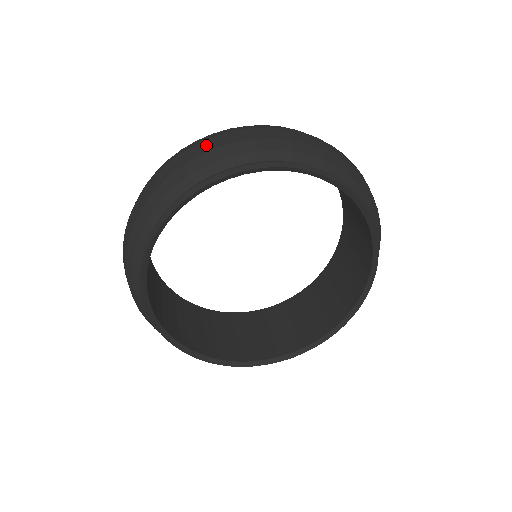
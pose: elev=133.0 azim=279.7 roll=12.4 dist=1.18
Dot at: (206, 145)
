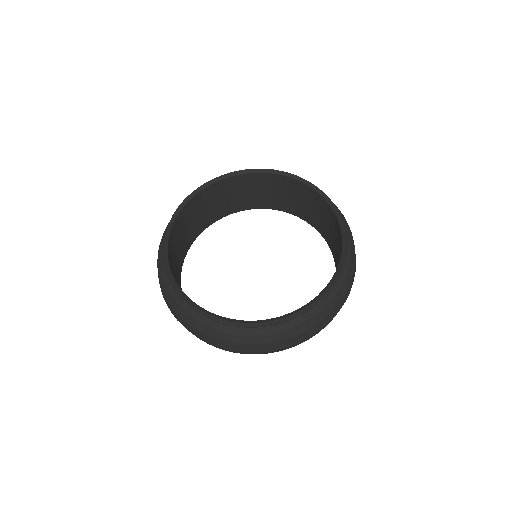
Dot at: occluded
